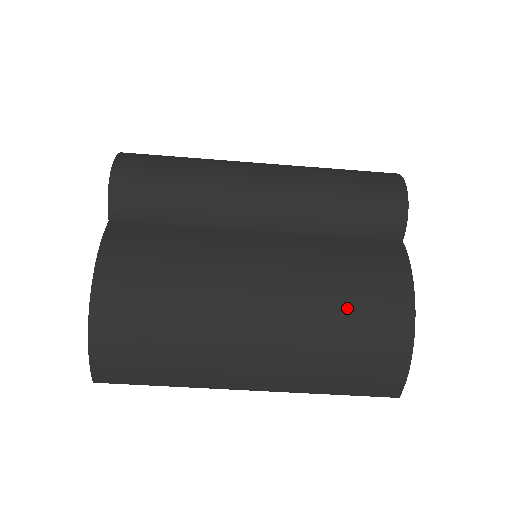
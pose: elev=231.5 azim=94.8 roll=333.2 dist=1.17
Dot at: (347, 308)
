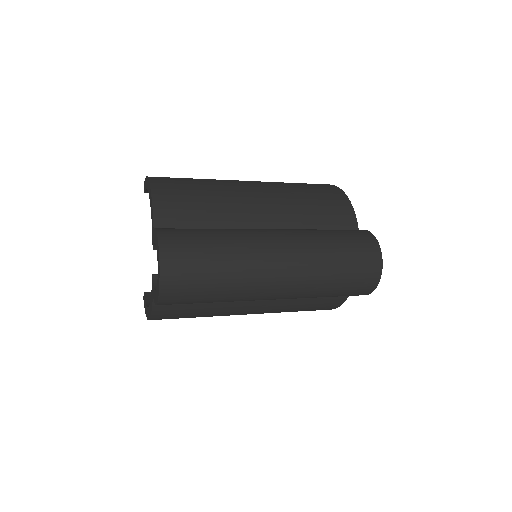
Dot at: occluded
